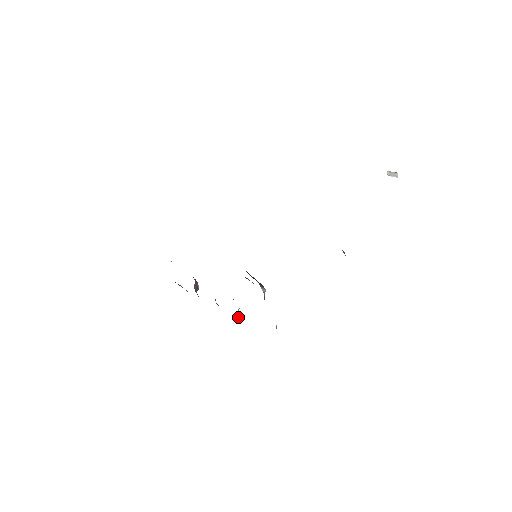
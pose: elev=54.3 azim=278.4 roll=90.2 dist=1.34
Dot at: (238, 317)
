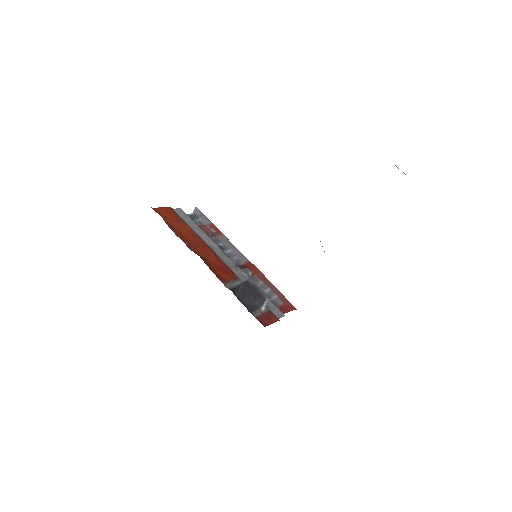
Dot at: occluded
